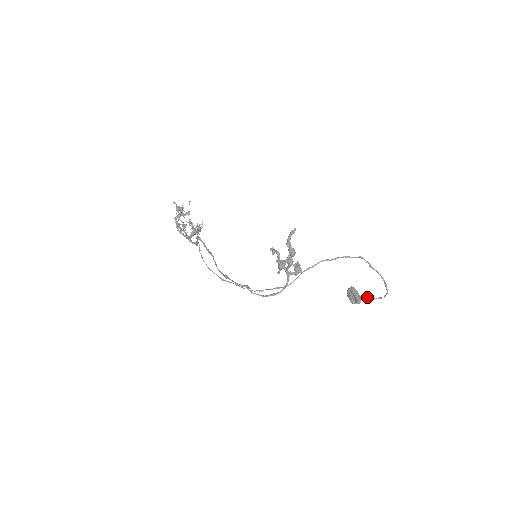
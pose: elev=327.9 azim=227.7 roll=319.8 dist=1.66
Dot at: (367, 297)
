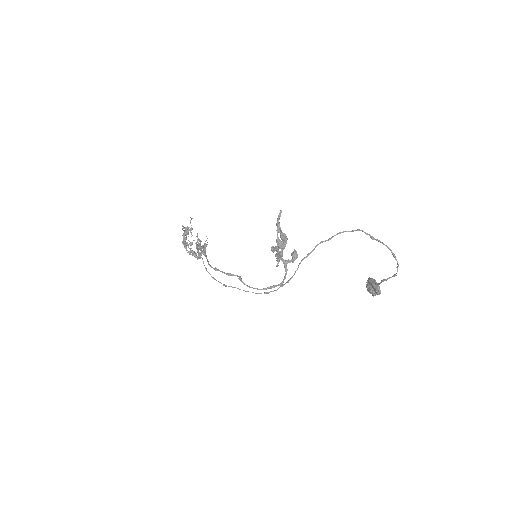
Dot at: occluded
